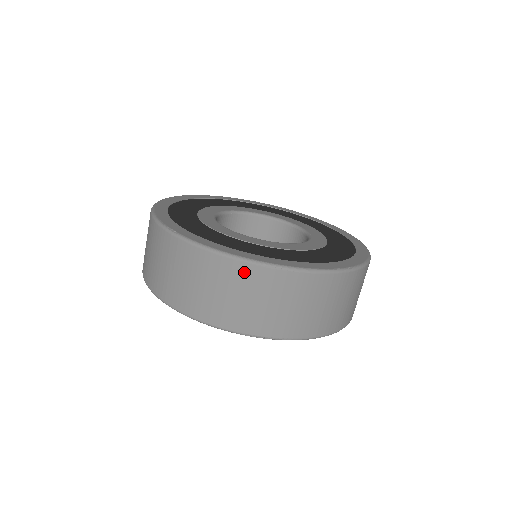
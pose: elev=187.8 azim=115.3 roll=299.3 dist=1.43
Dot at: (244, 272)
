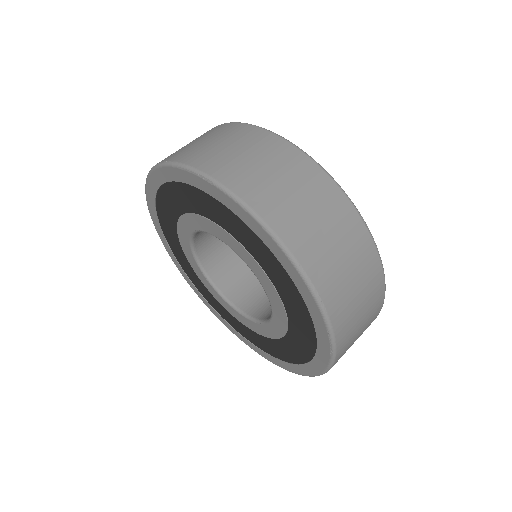
Dot at: (339, 203)
